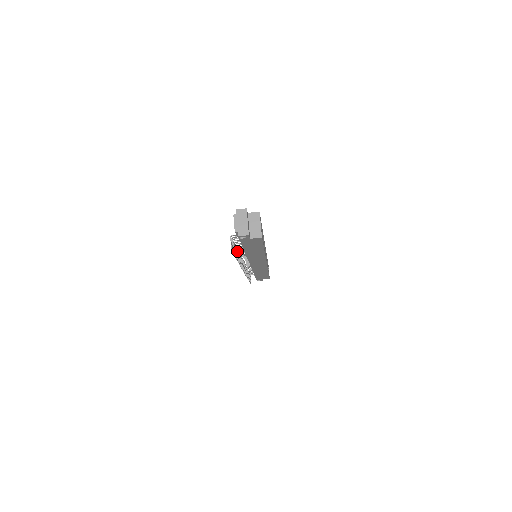
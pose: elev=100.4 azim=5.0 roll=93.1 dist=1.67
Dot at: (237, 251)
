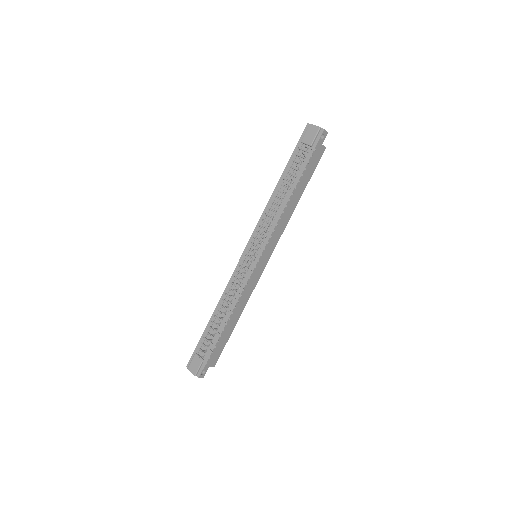
Dot at: (278, 201)
